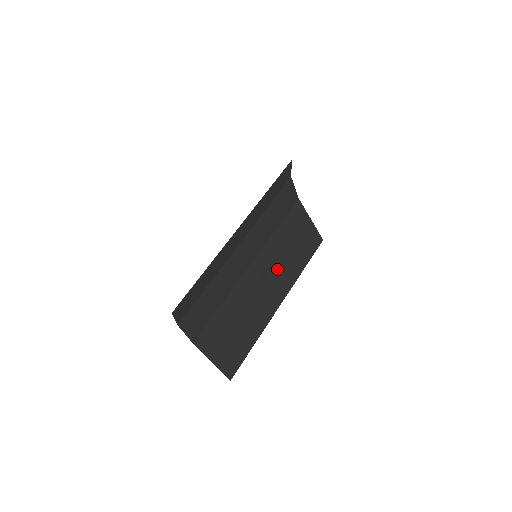
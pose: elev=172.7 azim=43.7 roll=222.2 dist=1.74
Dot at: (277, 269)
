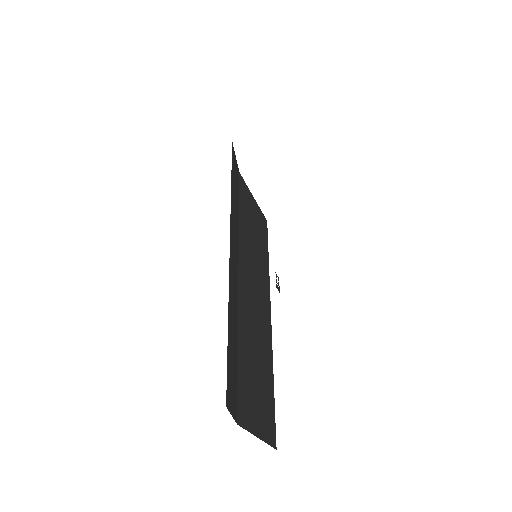
Dot at: (255, 271)
